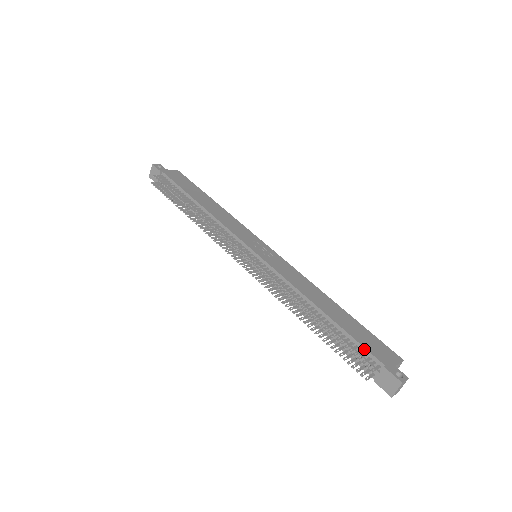
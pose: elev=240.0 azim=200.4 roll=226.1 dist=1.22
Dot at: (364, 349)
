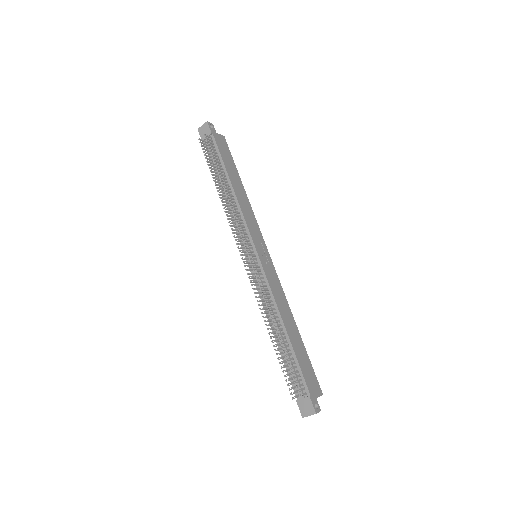
Dot at: (302, 376)
